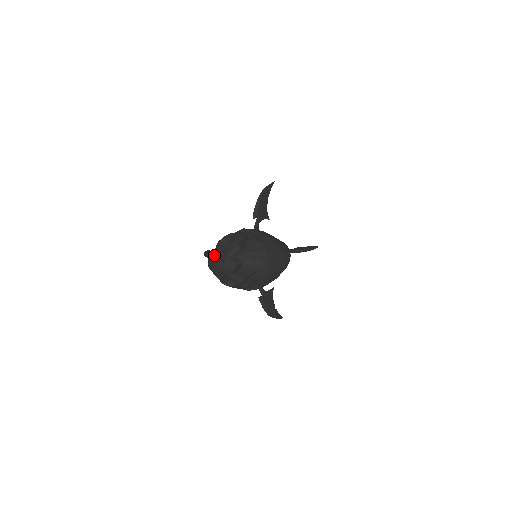
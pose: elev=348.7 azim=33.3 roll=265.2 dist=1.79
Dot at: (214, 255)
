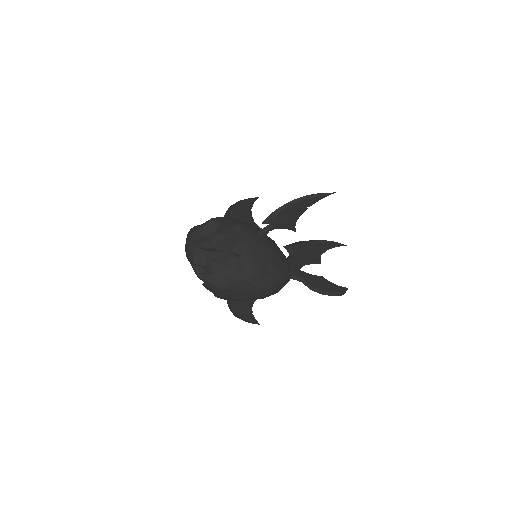
Dot at: (193, 231)
